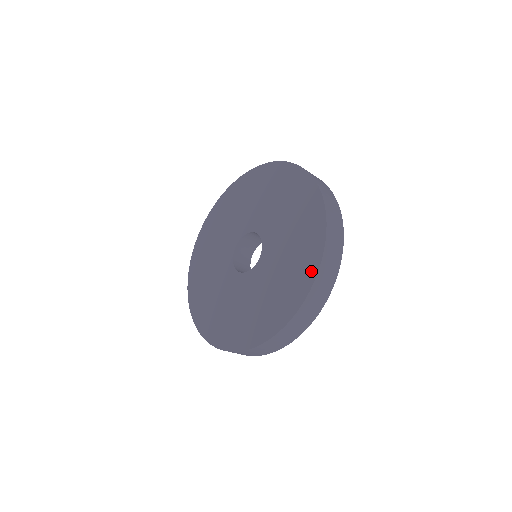
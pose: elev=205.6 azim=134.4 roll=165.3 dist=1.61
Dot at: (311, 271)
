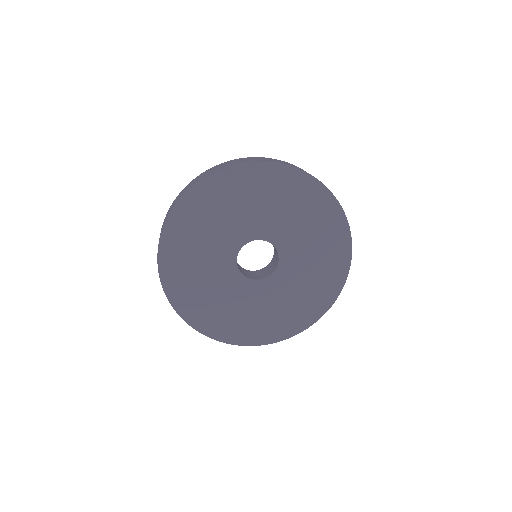
Dot at: (345, 260)
